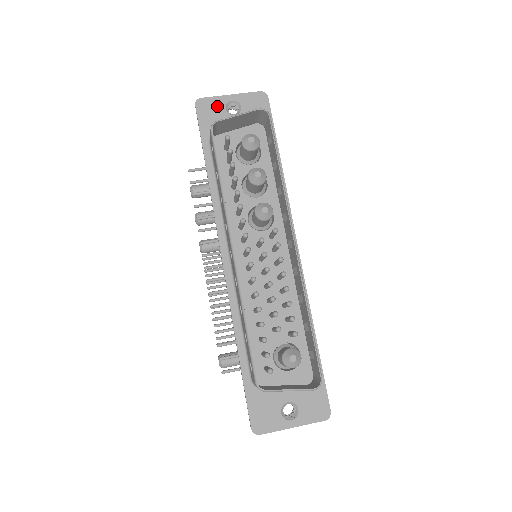
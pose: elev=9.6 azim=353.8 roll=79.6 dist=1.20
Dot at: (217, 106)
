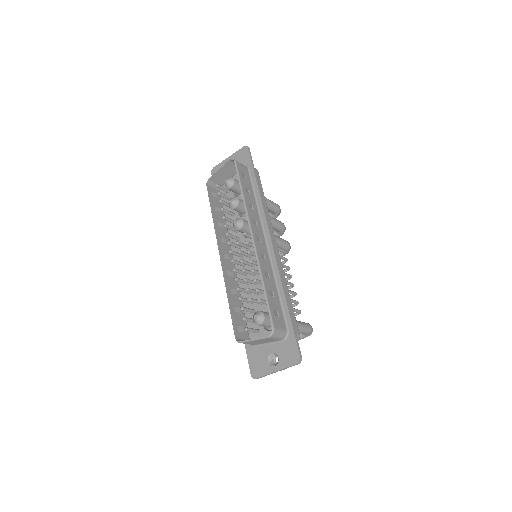
Dot at: occluded
